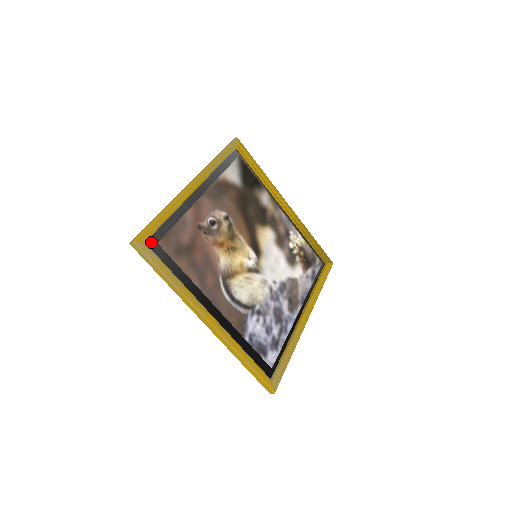
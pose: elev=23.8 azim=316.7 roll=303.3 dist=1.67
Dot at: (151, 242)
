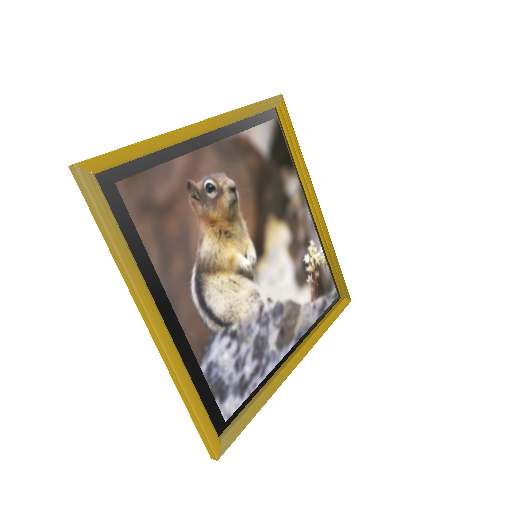
Dot at: (106, 178)
